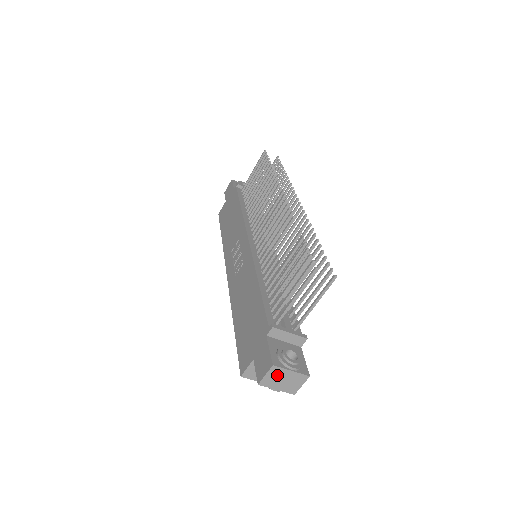
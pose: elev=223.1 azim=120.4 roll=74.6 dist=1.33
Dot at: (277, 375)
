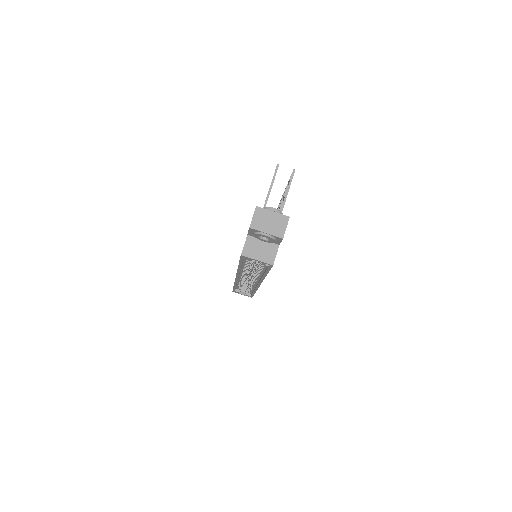
Dot at: (262, 217)
